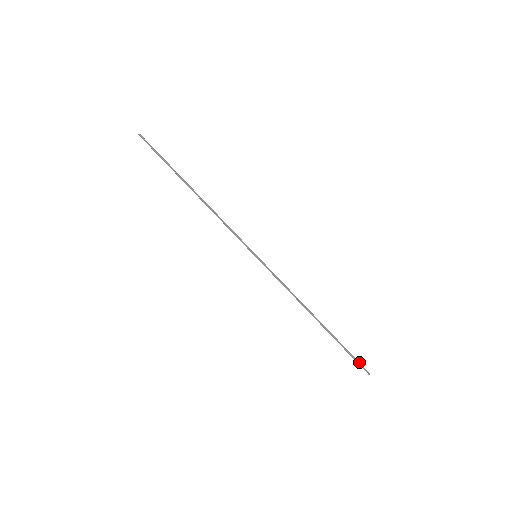
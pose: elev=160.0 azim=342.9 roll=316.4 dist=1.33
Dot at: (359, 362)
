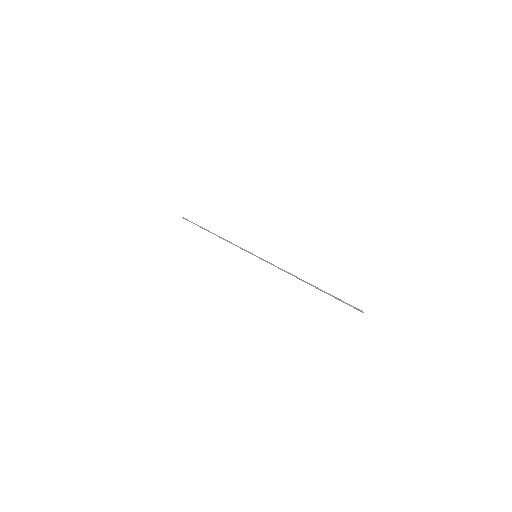
Dot at: (351, 305)
